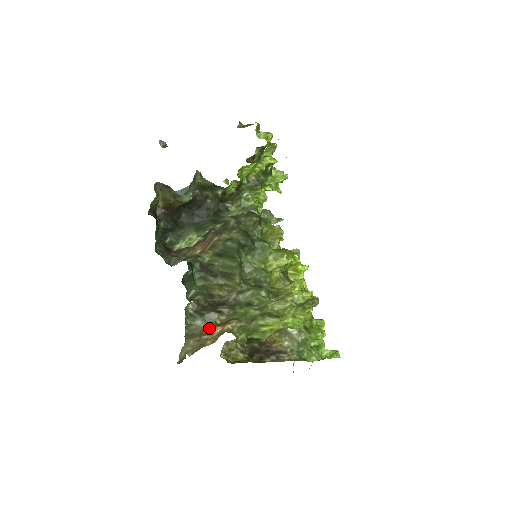
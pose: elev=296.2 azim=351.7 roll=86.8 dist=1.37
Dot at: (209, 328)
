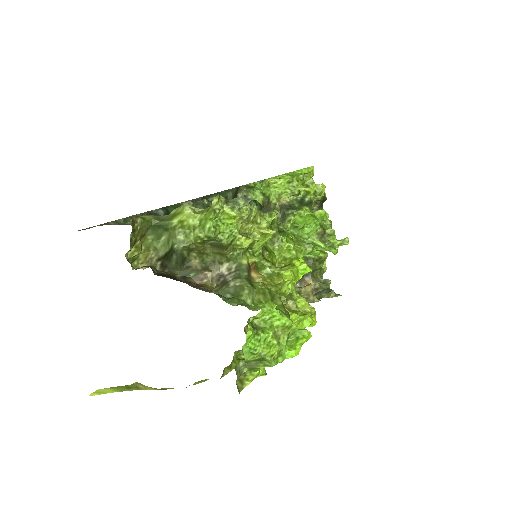
Dot at: occluded
